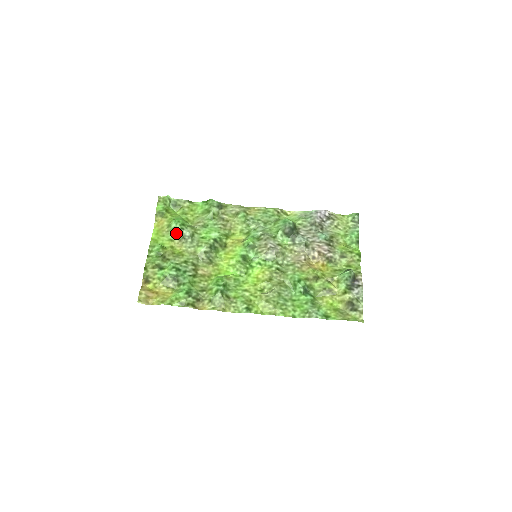
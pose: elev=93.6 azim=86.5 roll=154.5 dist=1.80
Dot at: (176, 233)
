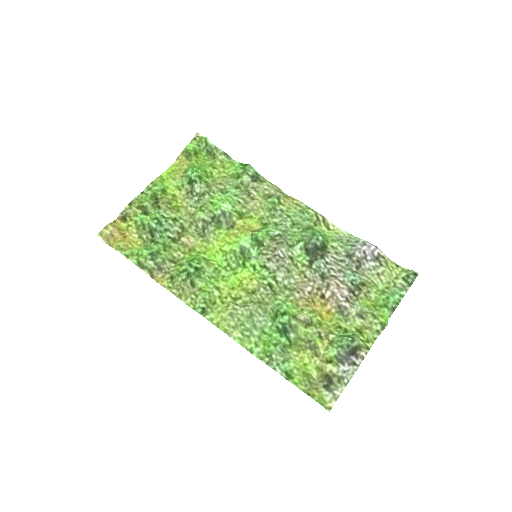
Dot at: (188, 183)
